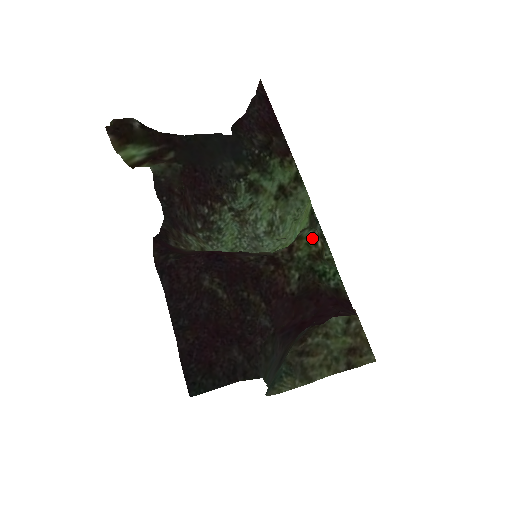
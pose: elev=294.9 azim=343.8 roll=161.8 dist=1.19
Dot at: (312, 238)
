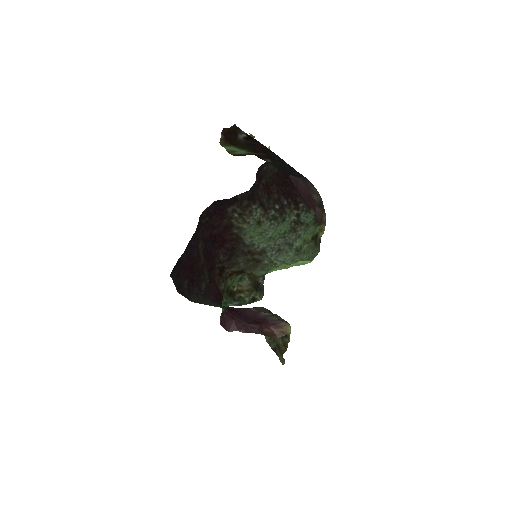
Dot at: (235, 282)
